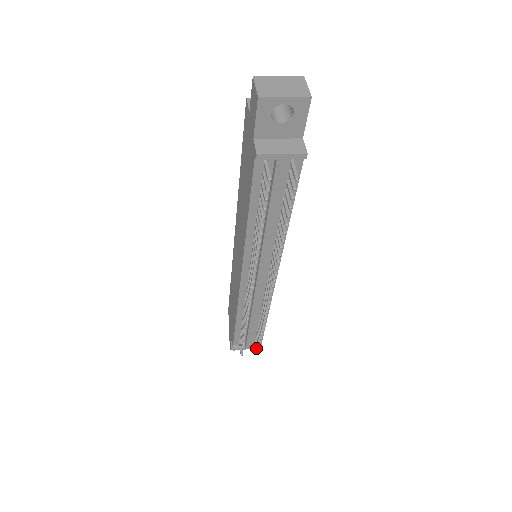
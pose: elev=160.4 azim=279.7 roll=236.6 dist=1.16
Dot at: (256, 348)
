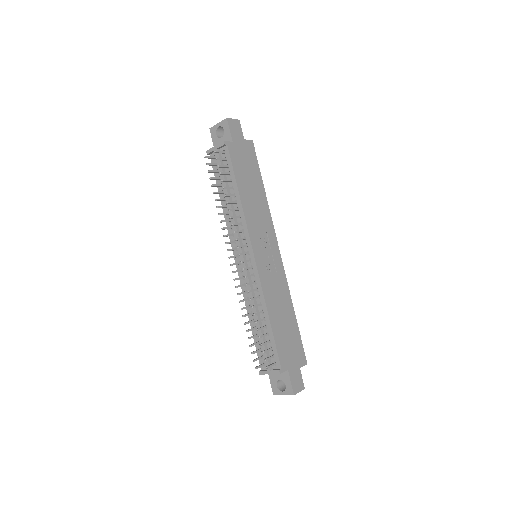
Dot at: (269, 365)
